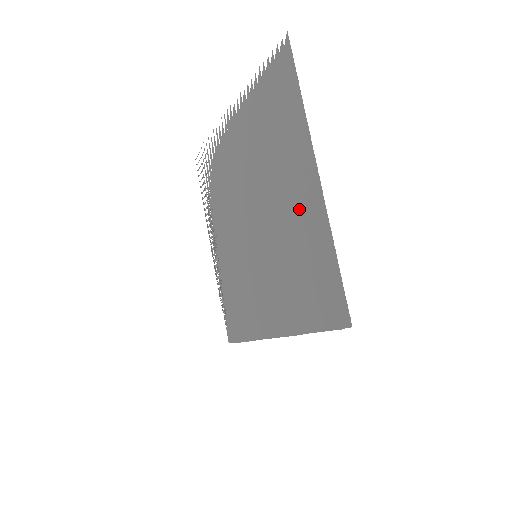
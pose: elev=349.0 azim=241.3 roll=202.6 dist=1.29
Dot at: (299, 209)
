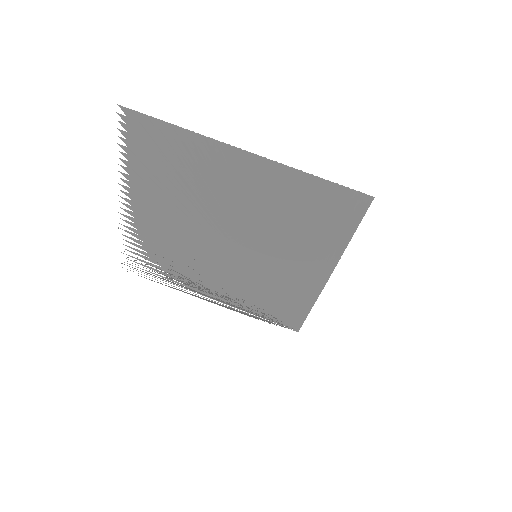
Dot at: (257, 188)
